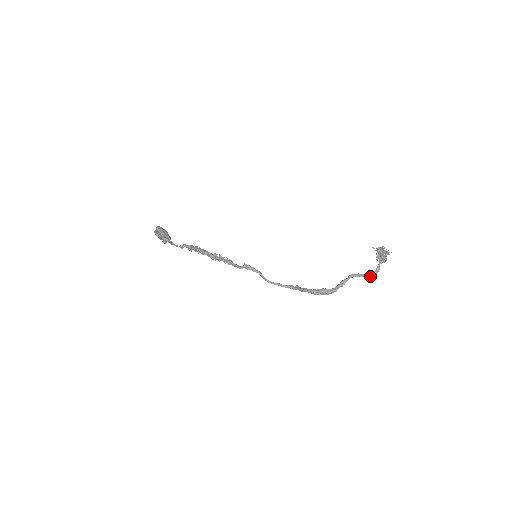
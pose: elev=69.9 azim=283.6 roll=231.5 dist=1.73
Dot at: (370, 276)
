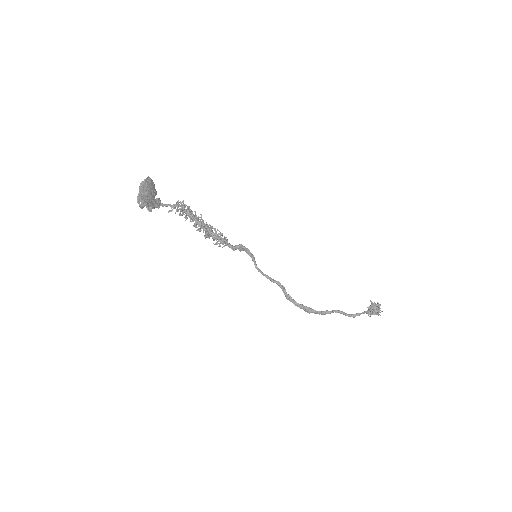
Dot at: occluded
